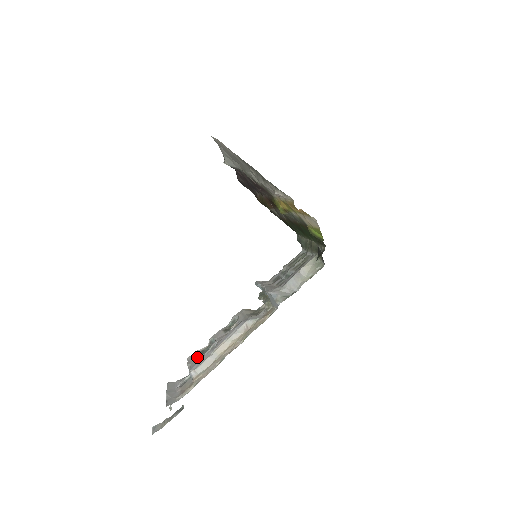
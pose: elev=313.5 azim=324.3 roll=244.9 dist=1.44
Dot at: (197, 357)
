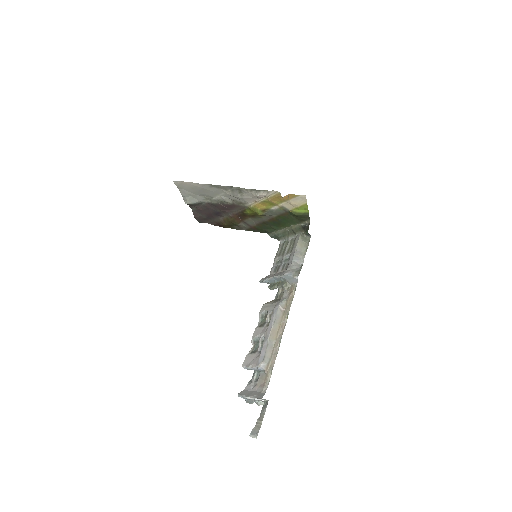
Dot at: (253, 357)
